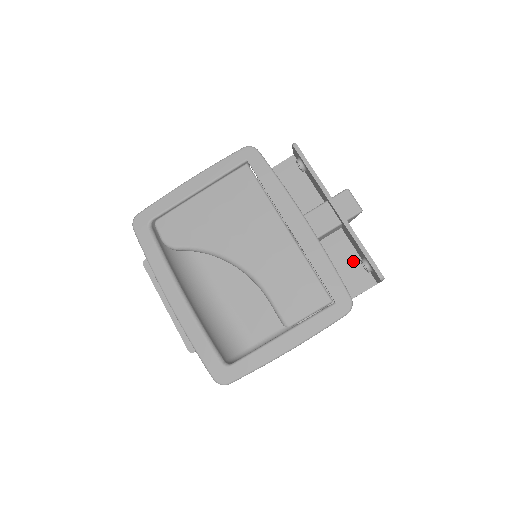
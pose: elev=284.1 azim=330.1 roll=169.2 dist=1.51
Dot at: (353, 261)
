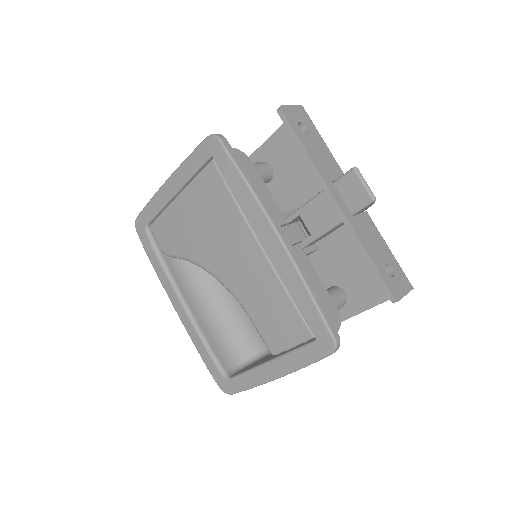
Dot at: occluded
